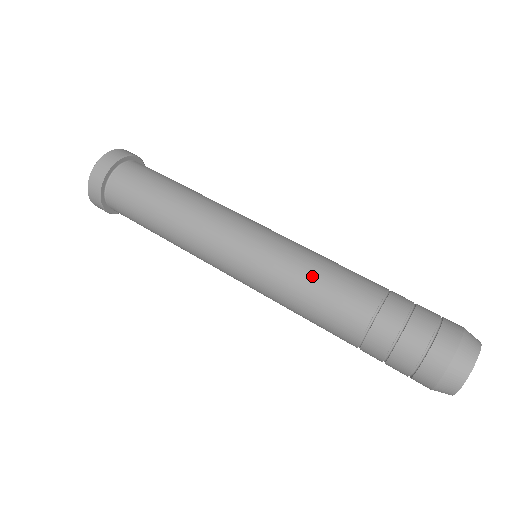
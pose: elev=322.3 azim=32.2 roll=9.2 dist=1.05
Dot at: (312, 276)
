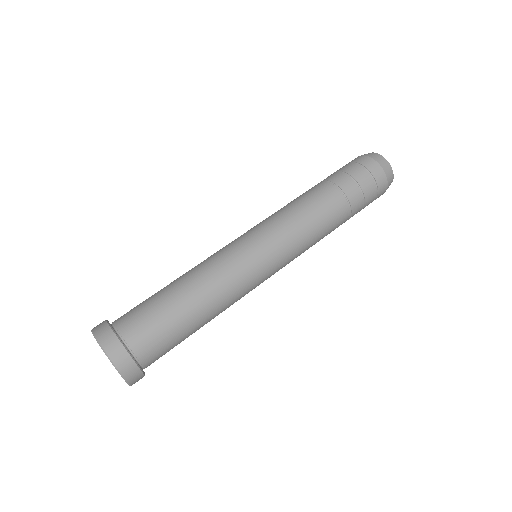
Dot at: (289, 207)
